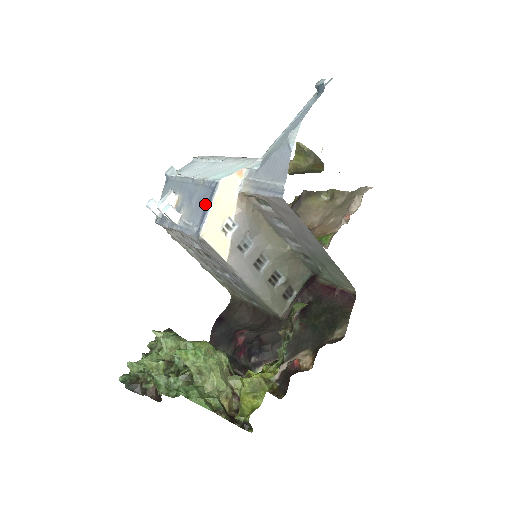
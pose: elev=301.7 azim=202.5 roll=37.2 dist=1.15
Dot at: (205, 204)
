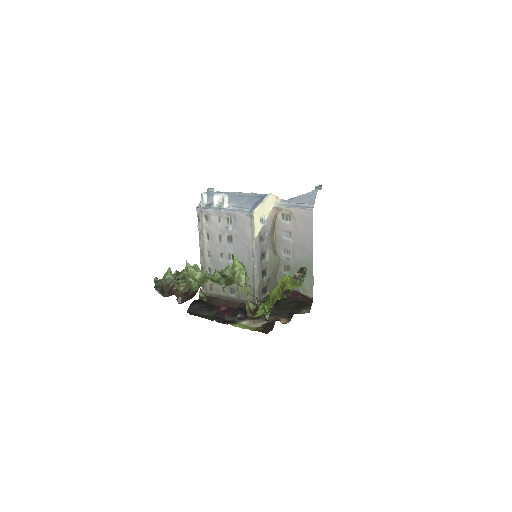
Dot at: (256, 201)
